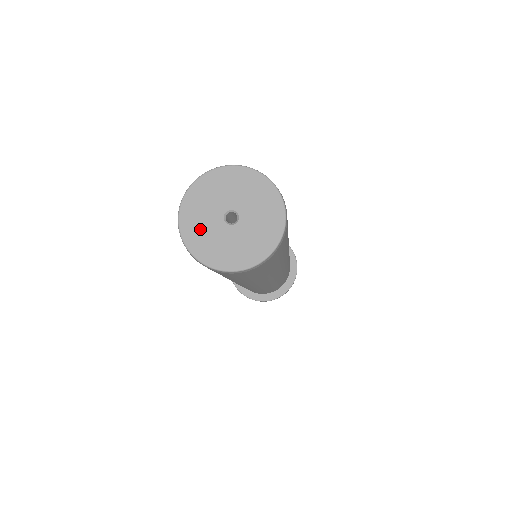
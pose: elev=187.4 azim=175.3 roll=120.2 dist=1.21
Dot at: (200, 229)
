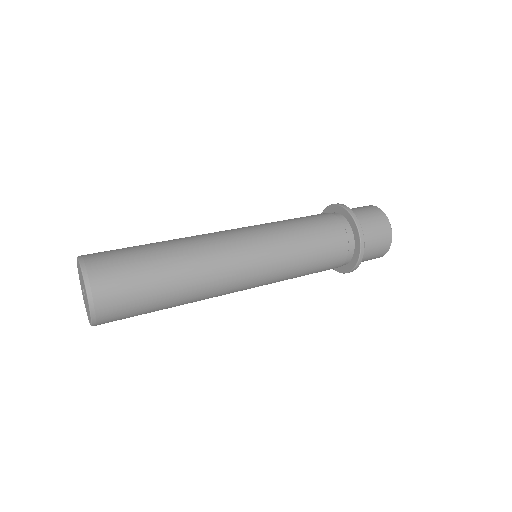
Dot at: (82, 291)
